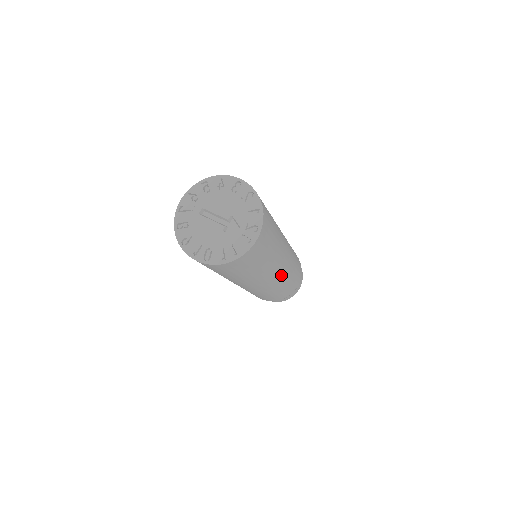
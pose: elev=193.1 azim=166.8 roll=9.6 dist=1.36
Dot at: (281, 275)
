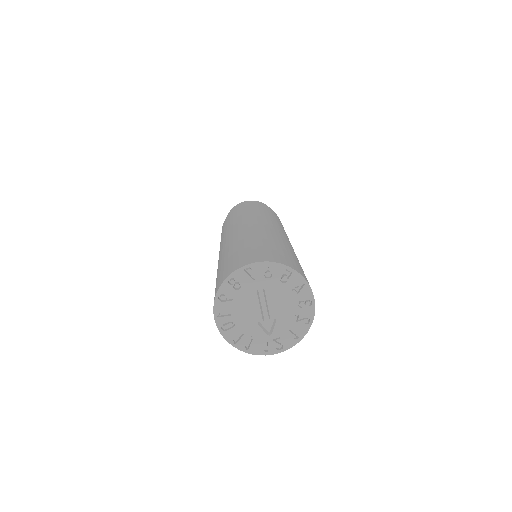
Dot at: occluded
